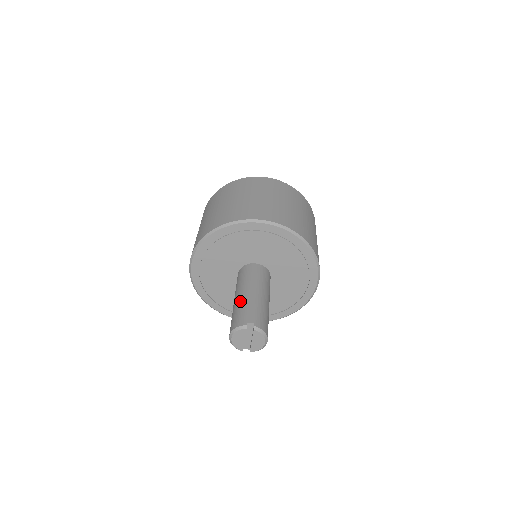
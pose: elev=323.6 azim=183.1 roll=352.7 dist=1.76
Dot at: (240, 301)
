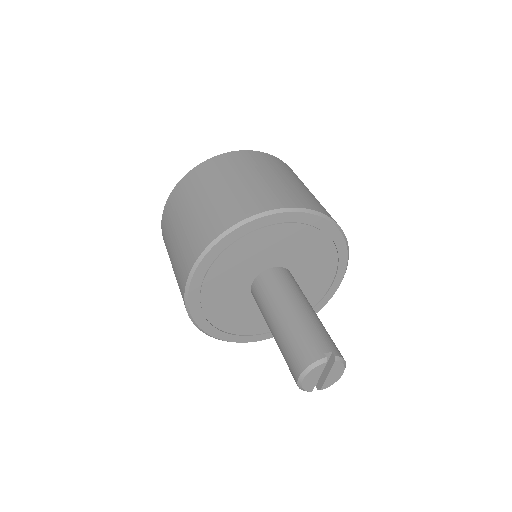
Dot at: (291, 324)
